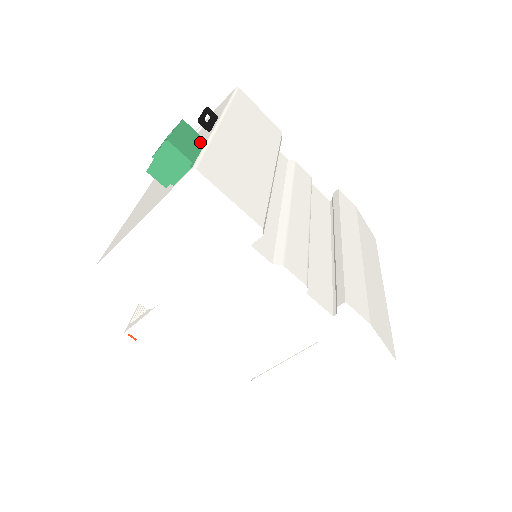
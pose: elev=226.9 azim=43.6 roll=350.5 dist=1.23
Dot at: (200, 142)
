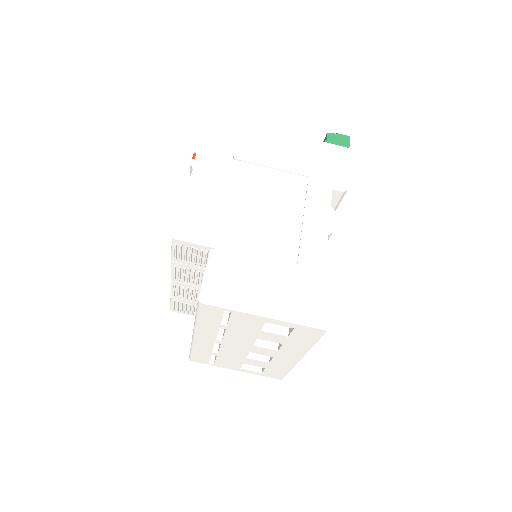
Dot at: occluded
